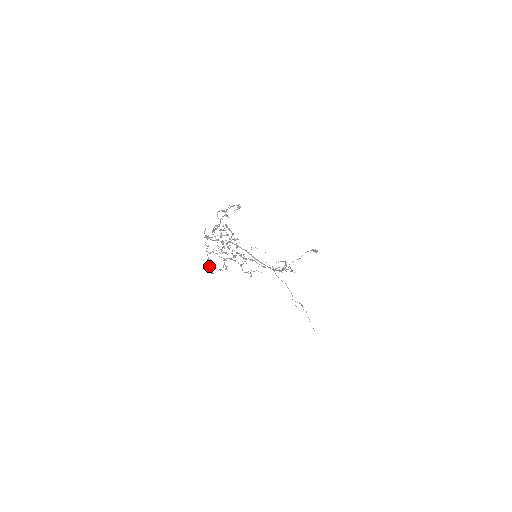
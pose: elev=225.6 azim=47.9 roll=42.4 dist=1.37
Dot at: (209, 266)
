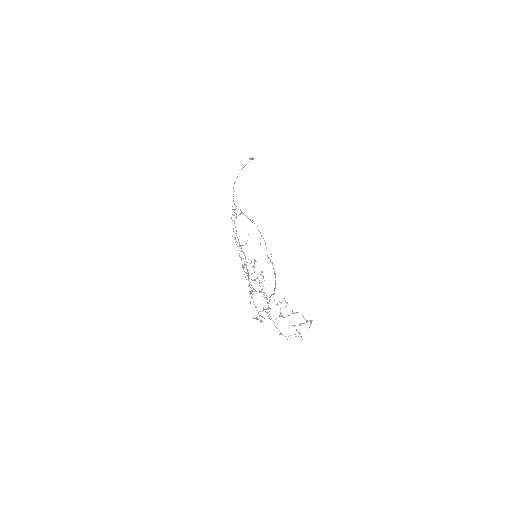
Dot at: (256, 319)
